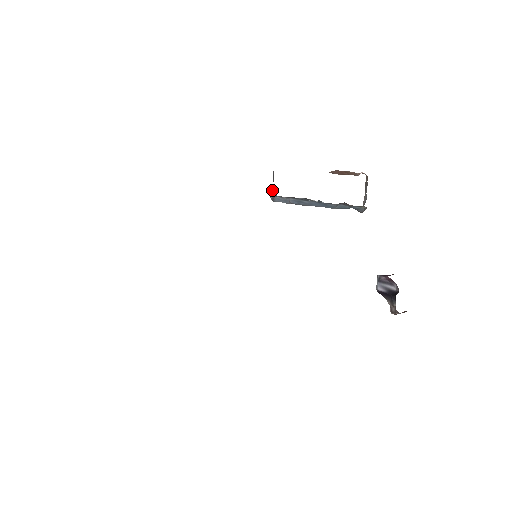
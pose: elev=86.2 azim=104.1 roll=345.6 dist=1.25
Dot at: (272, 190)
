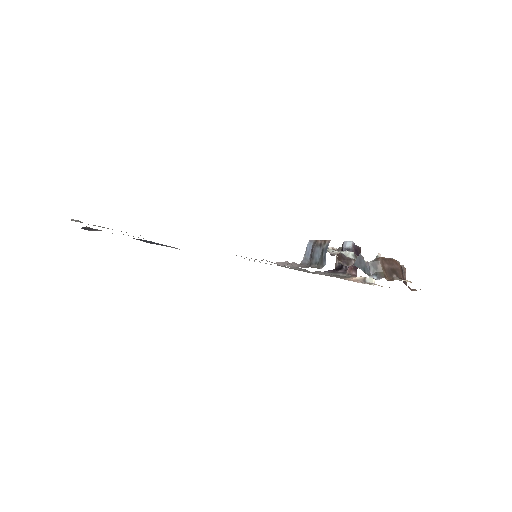
Dot at: (310, 258)
